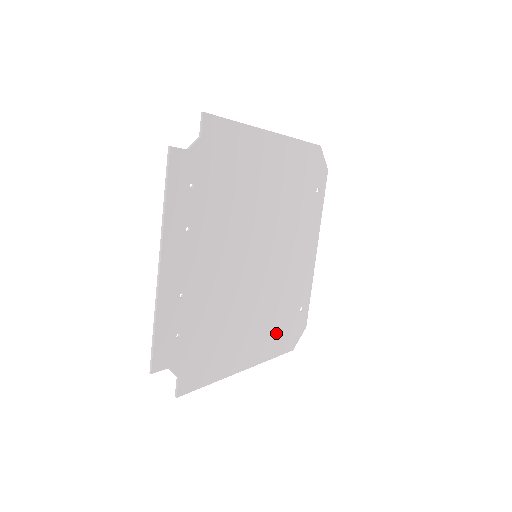
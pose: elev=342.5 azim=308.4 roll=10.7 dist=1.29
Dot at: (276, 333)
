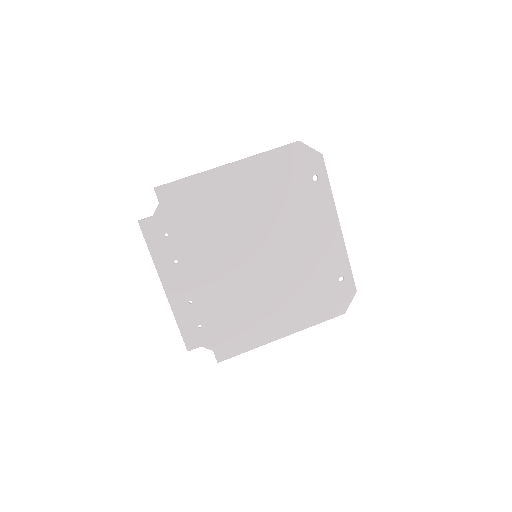
Dot at: (312, 305)
